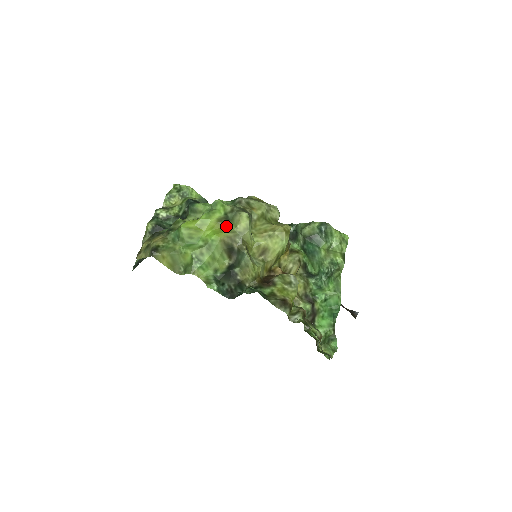
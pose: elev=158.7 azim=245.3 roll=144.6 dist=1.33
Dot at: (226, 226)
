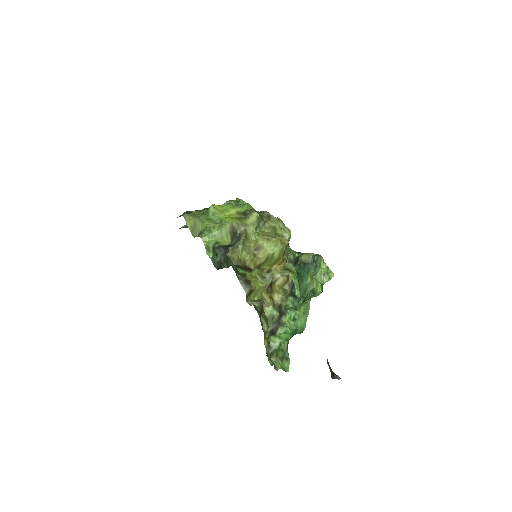
Dot at: (241, 218)
